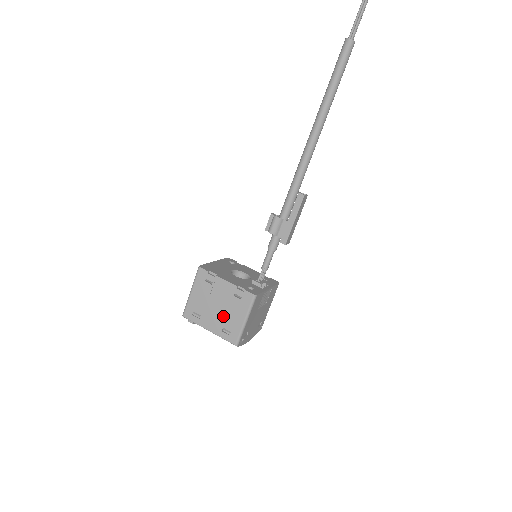
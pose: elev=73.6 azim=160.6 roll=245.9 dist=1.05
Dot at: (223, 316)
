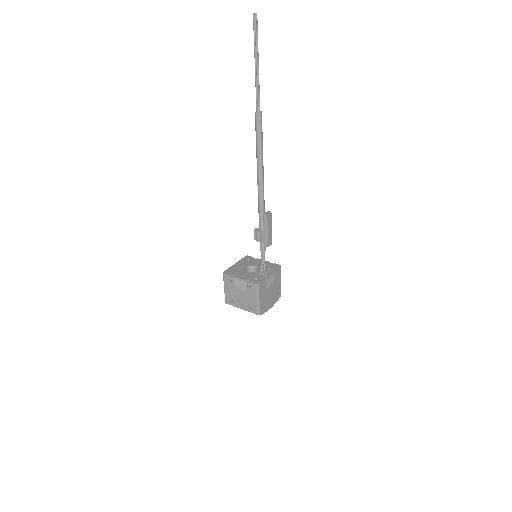
Dot at: (246, 299)
